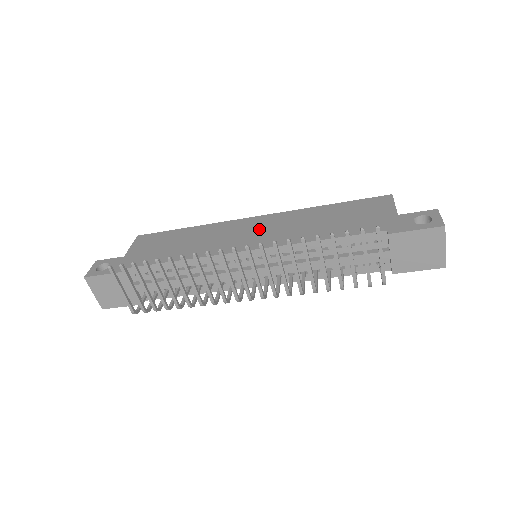
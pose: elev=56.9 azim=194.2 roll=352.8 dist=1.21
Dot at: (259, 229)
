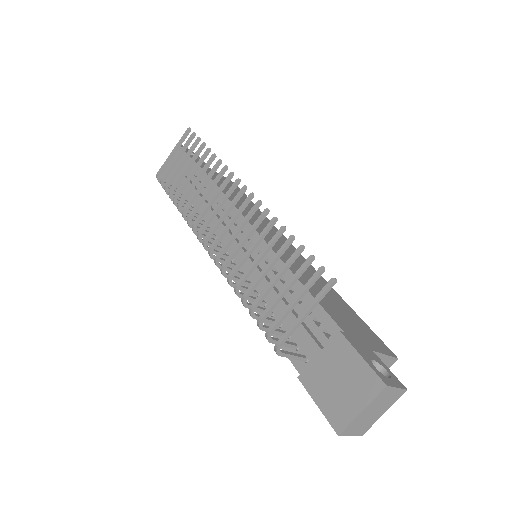
Dot at: occluded
